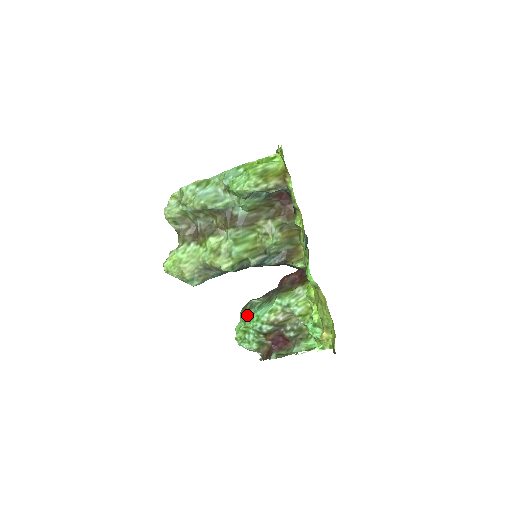
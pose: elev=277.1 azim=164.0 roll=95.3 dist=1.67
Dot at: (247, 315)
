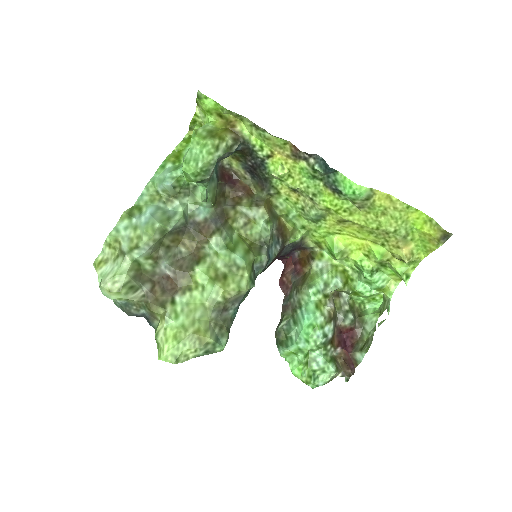
Dot at: (293, 342)
